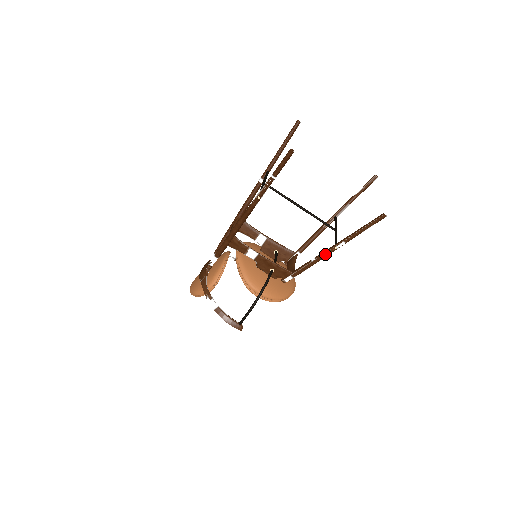
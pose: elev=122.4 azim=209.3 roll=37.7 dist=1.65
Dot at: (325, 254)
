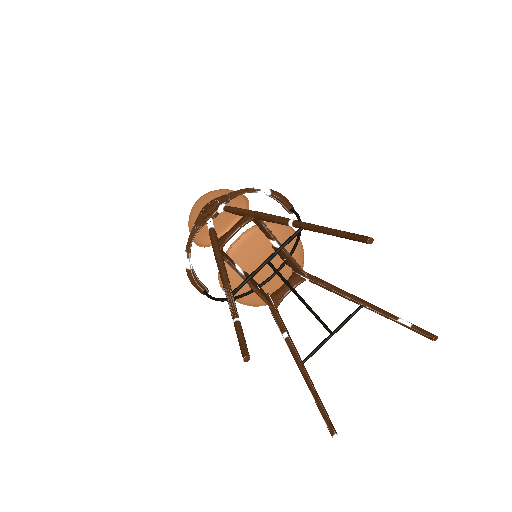
Dot at: (291, 352)
